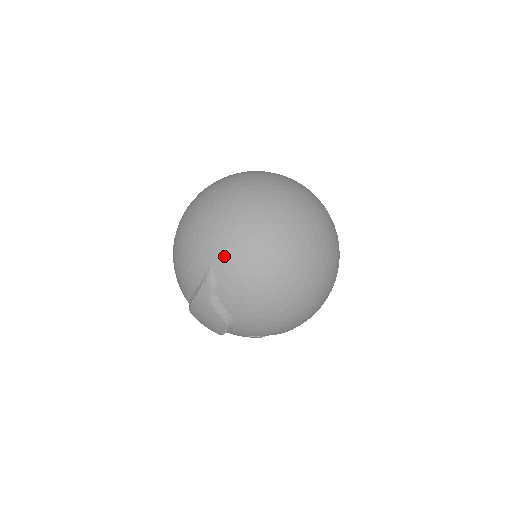
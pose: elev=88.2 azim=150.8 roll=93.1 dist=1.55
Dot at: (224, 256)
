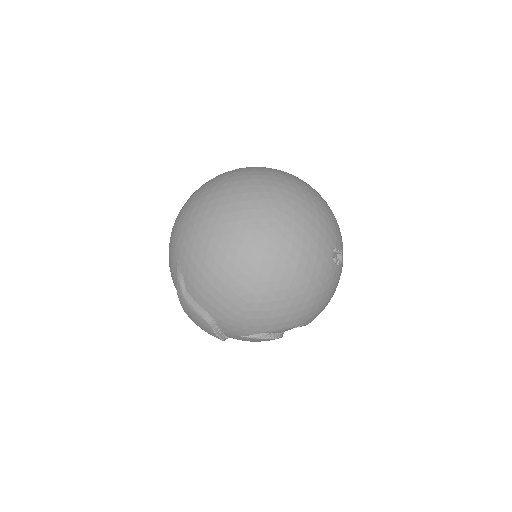
Dot at: (182, 250)
